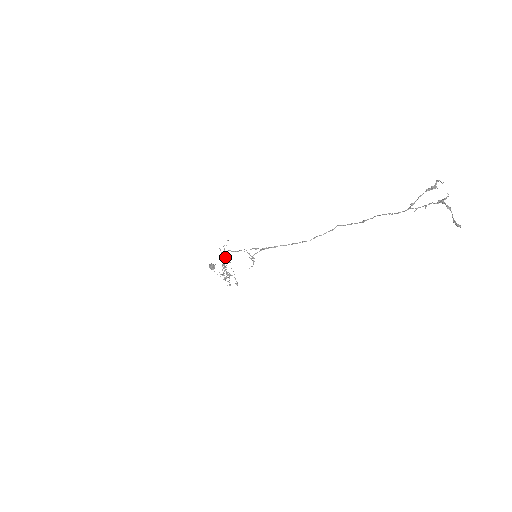
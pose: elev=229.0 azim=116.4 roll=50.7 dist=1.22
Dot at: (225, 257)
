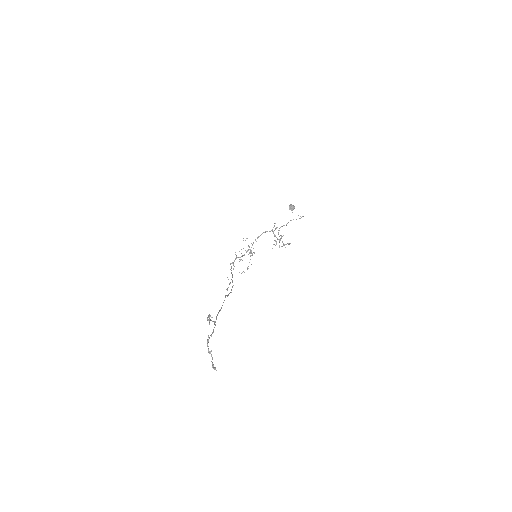
Dot at: (256, 241)
